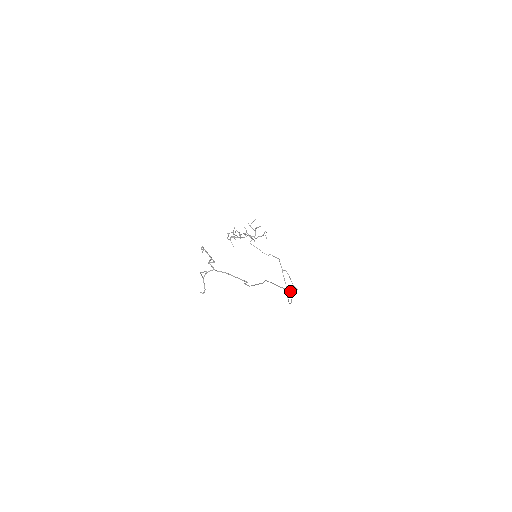
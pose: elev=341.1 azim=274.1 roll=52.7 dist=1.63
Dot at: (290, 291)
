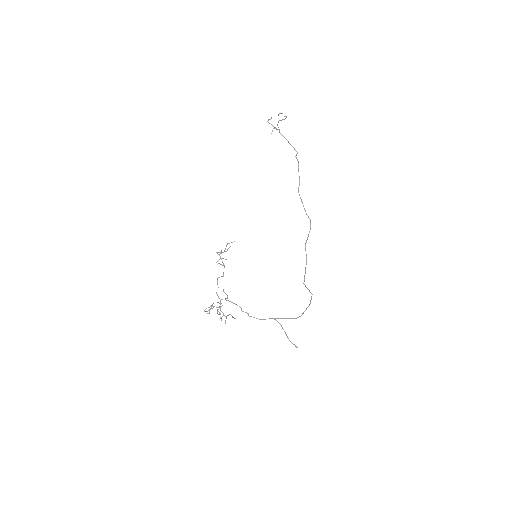
Dot at: (303, 283)
